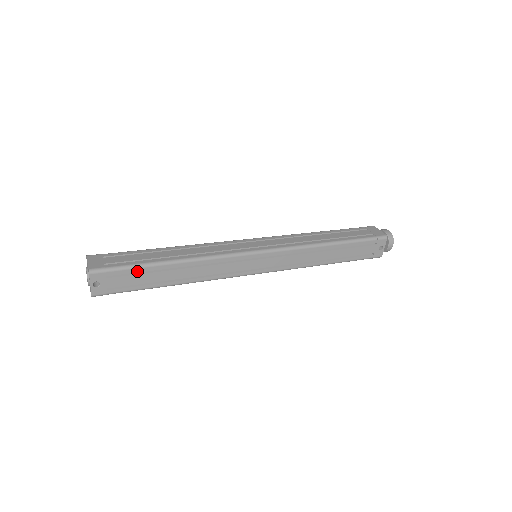
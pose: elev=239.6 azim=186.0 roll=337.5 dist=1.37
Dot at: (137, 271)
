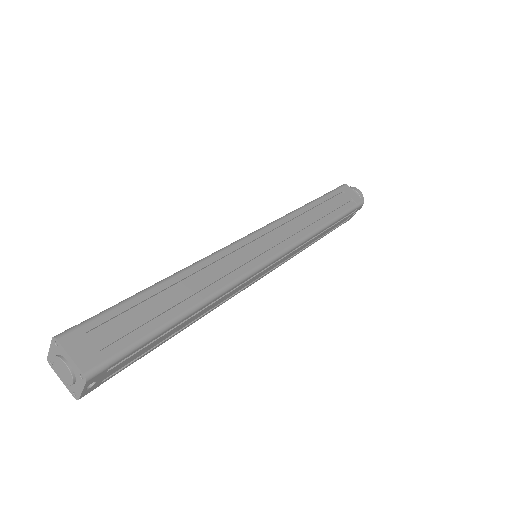
Dot at: (147, 343)
